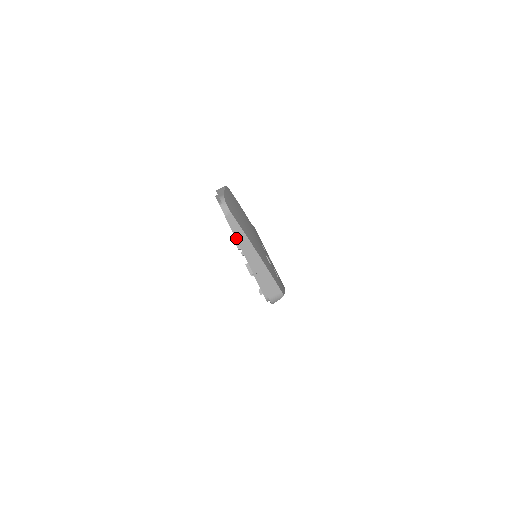
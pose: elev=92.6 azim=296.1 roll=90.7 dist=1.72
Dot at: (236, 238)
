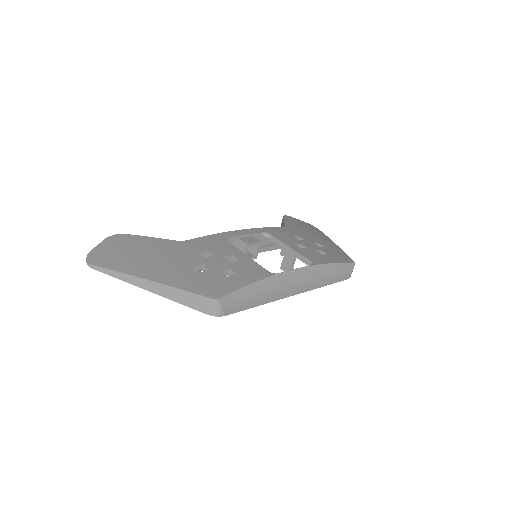
Dot at: (125, 281)
